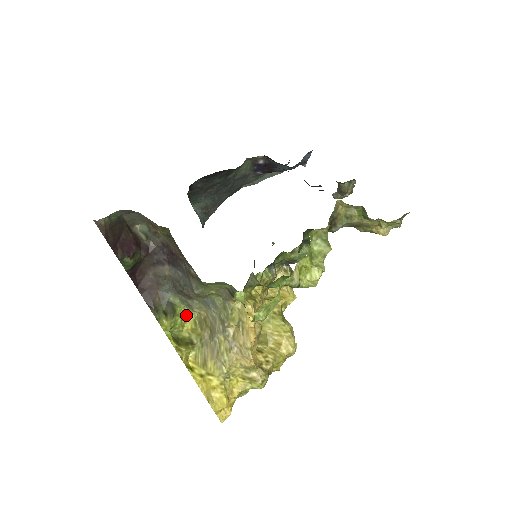
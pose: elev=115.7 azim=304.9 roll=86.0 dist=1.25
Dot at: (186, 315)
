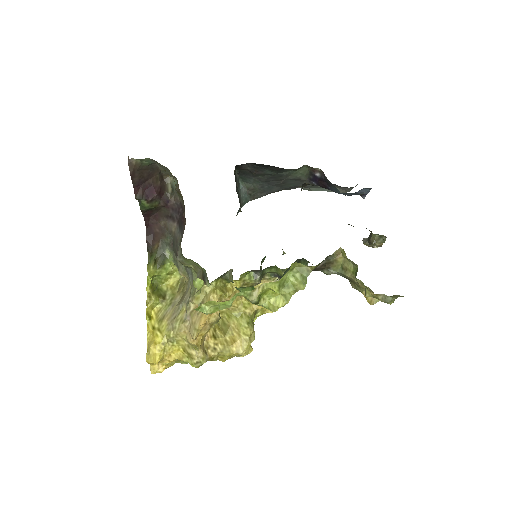
Dot at: (174, 272)
